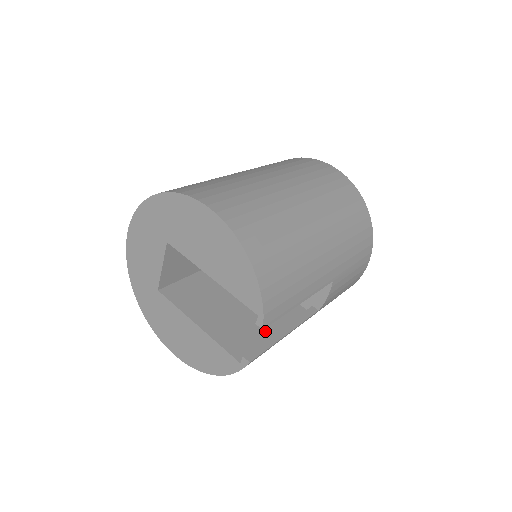
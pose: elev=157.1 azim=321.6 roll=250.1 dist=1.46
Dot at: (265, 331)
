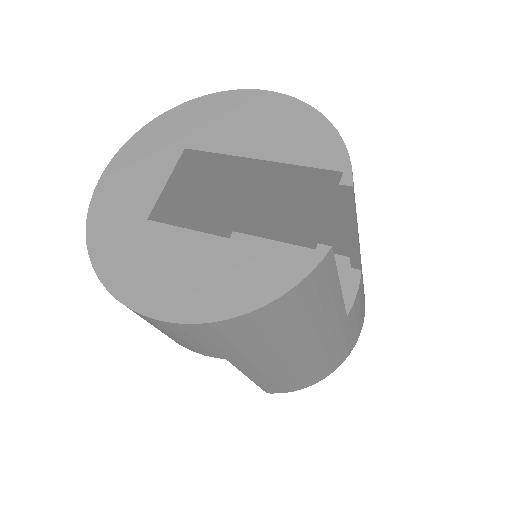
Dot at: occluded
